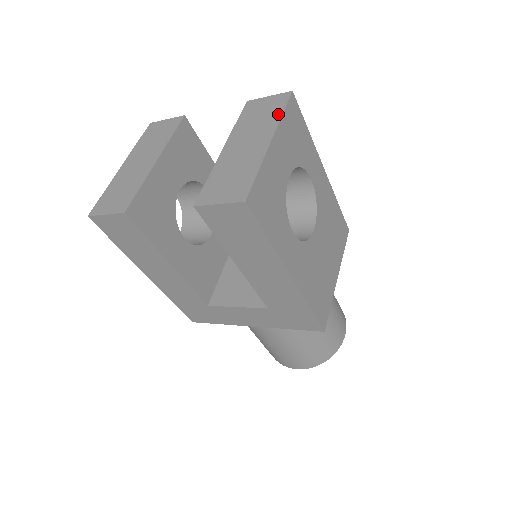
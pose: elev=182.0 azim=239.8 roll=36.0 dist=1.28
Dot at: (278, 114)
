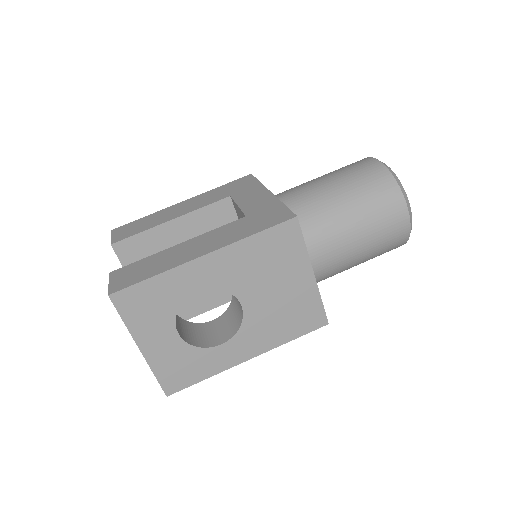
Dot at: (123, 320)
